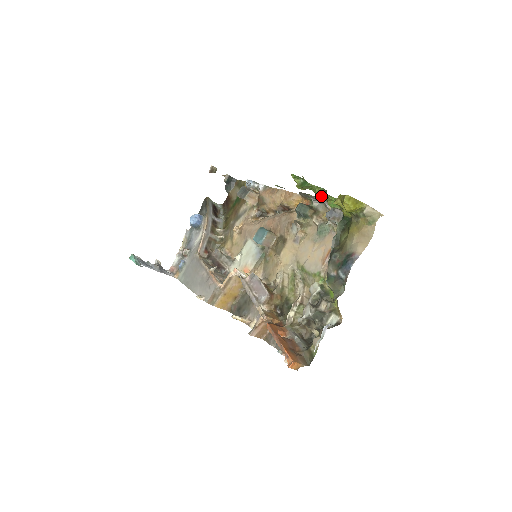
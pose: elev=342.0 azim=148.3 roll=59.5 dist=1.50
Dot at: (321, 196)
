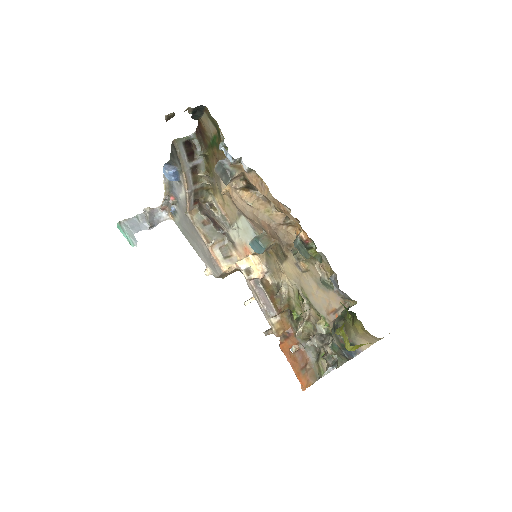
Dot at: occluded
